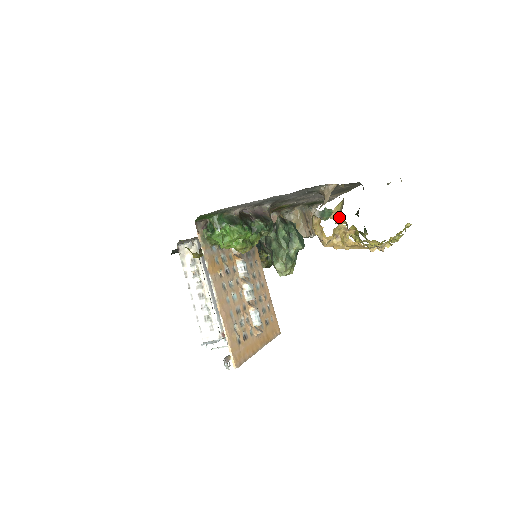
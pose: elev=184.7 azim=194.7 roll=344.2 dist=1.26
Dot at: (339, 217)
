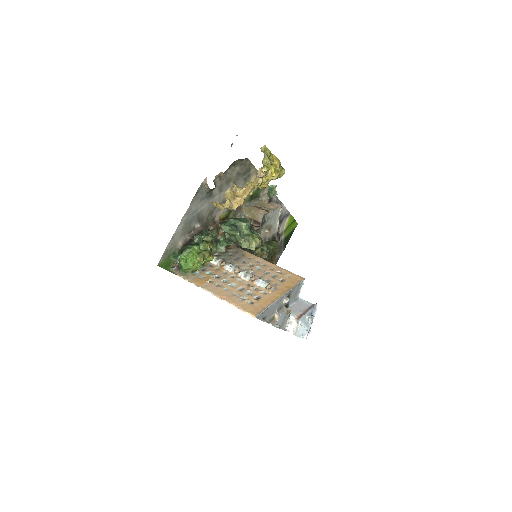
Dot at: (239, 188)
